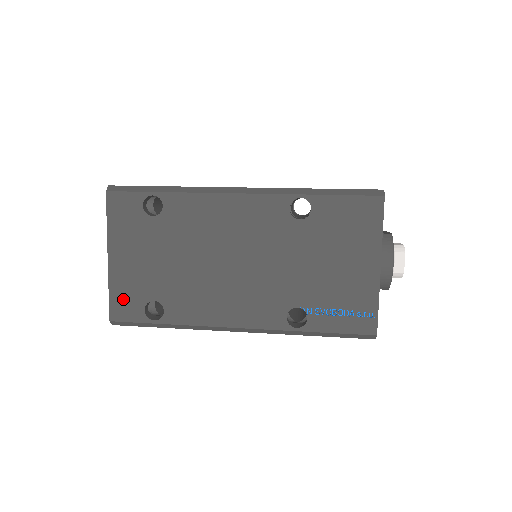
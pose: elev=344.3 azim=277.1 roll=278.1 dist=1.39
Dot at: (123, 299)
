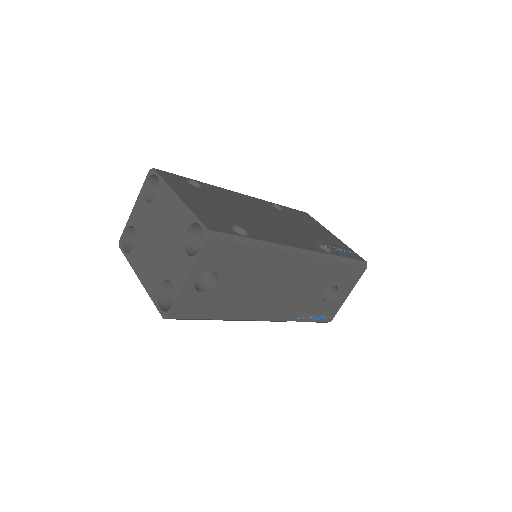
Dot at: (209, 219)
